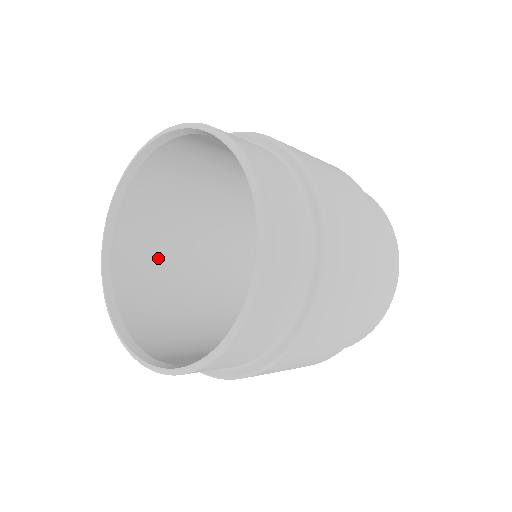
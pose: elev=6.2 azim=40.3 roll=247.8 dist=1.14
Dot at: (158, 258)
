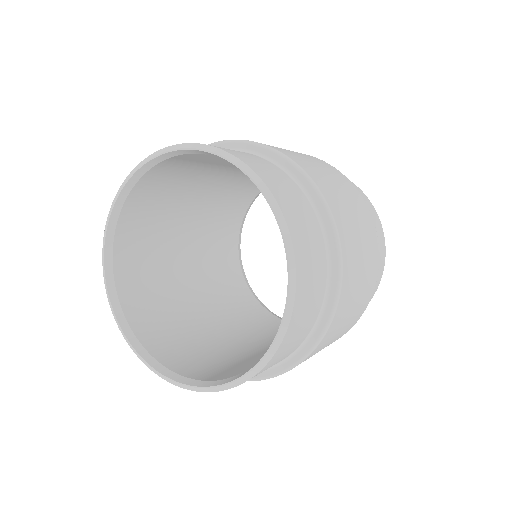
Dot at: (155, 246)
